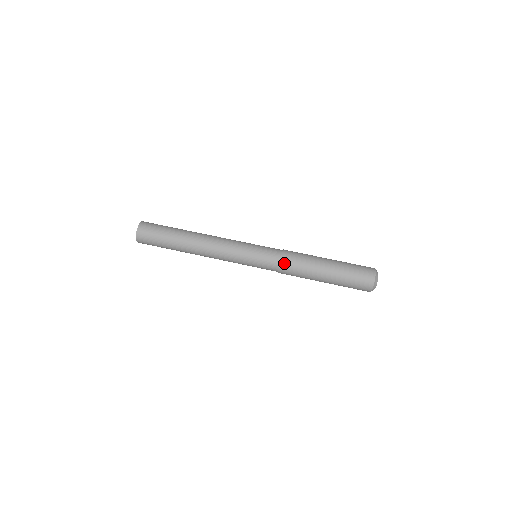
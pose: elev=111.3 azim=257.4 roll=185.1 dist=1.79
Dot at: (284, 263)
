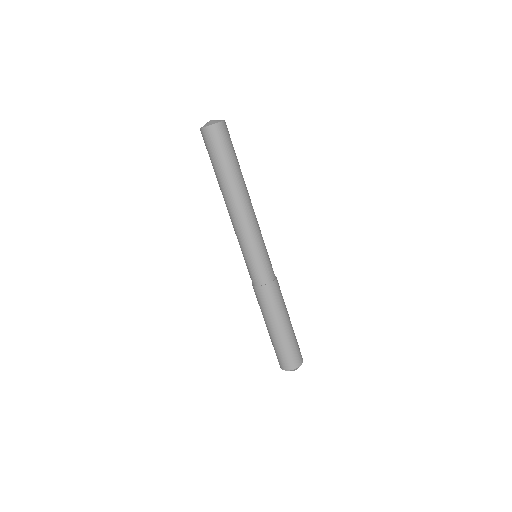
Dot at: (266, 289)
